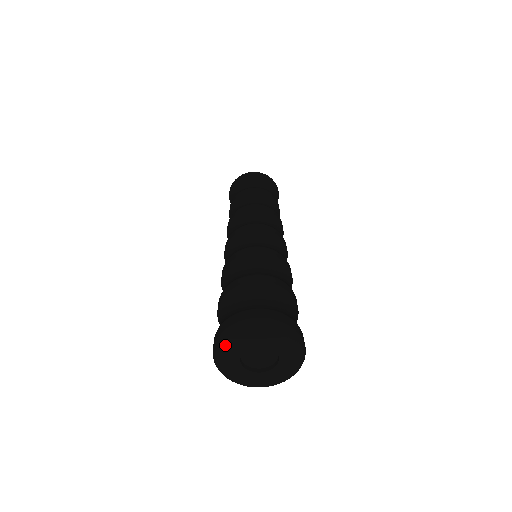
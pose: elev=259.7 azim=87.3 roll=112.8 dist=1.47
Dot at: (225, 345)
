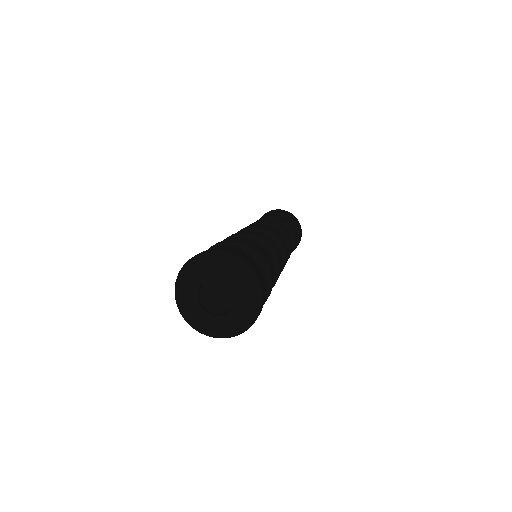
Dot at: (180, 295)
